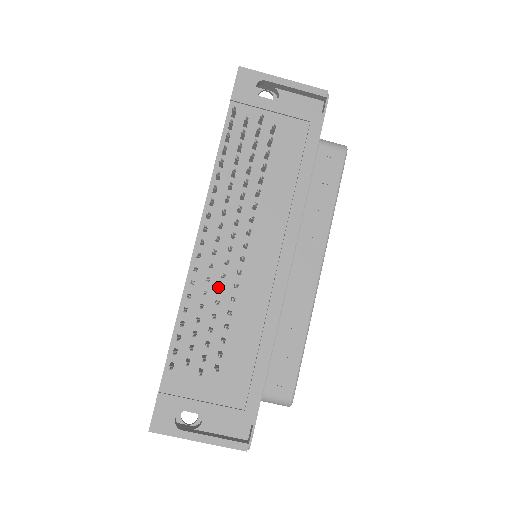
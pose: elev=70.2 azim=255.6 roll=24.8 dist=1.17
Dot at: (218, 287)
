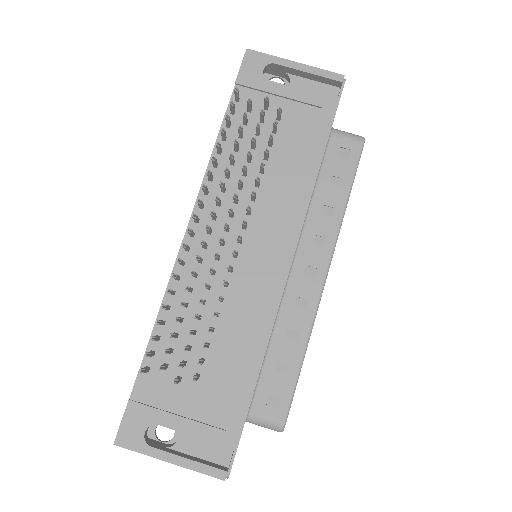
Dot at: occluded
